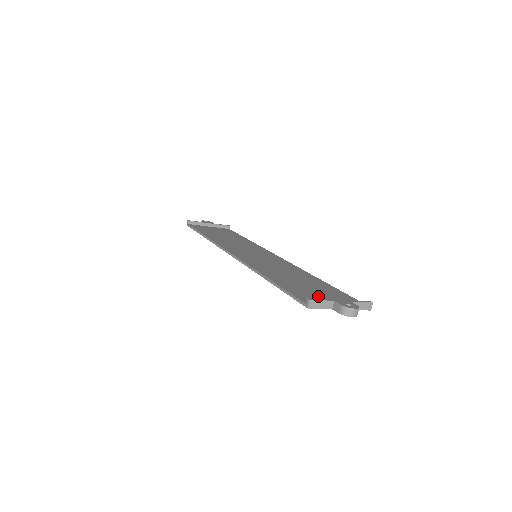
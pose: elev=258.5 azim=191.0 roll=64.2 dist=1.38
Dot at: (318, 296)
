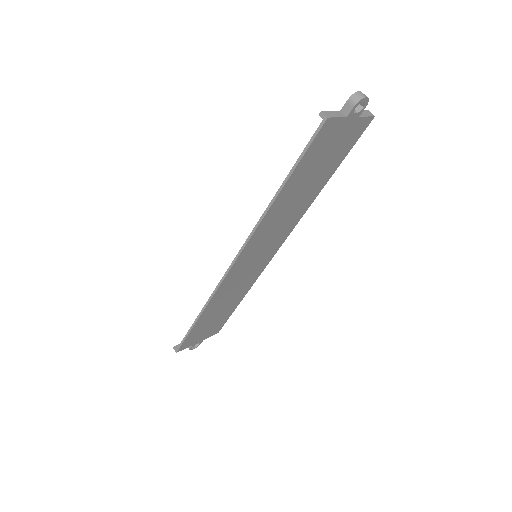
Dot at: (328, 141)
